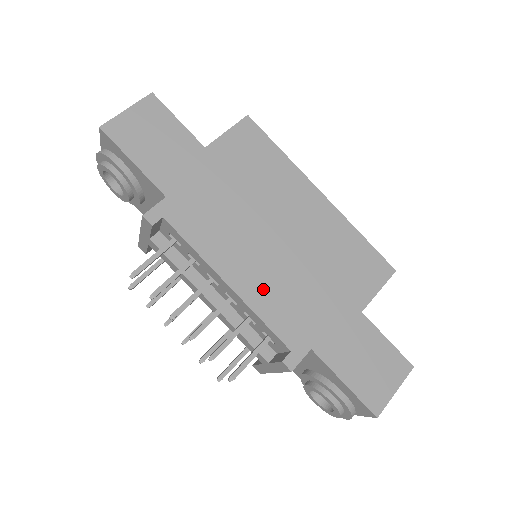
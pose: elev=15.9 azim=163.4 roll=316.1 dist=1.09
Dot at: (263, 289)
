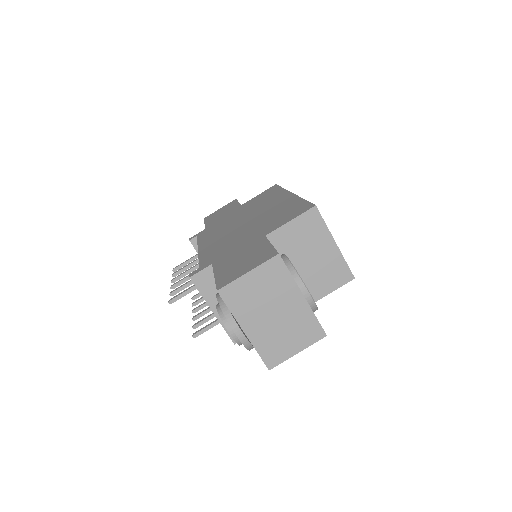
Dot at: (214, 246)
